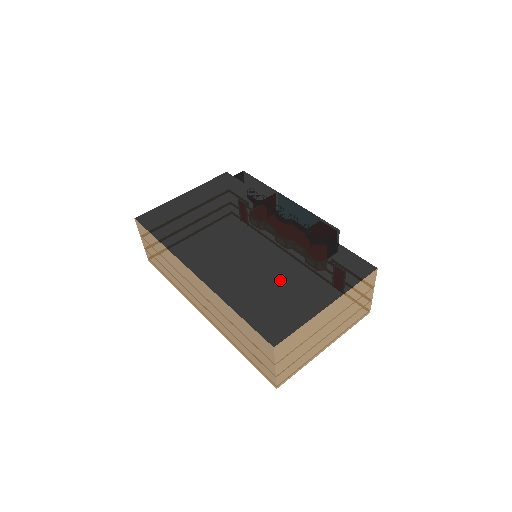
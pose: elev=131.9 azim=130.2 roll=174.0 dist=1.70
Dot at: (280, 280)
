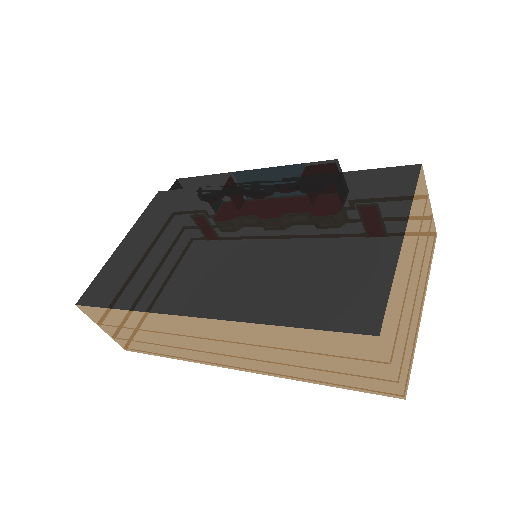
Dot at: (313, 252)
